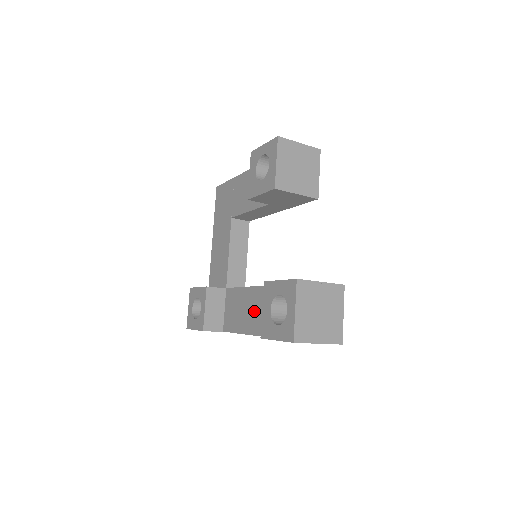
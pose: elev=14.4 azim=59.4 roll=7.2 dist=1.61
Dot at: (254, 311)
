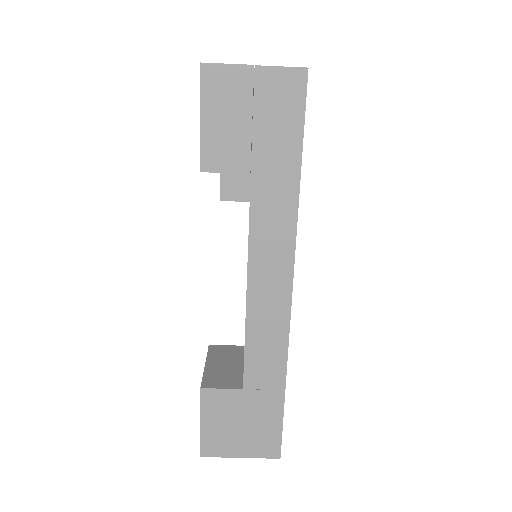
Dot at: occluded
